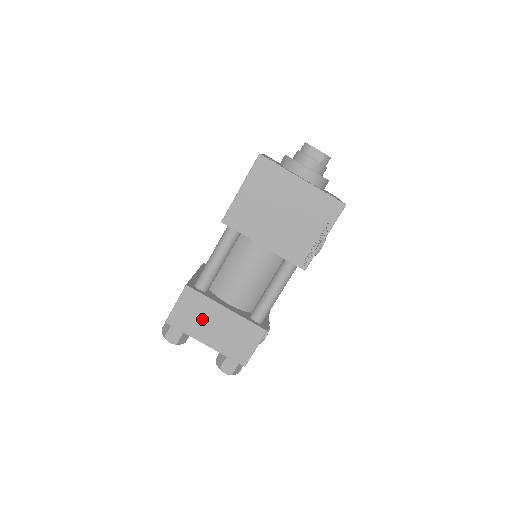
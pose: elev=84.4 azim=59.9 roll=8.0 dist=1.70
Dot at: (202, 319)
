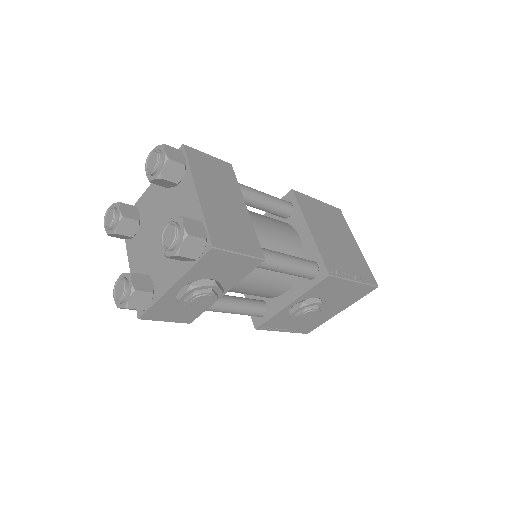
Dot at: (217, 184)
